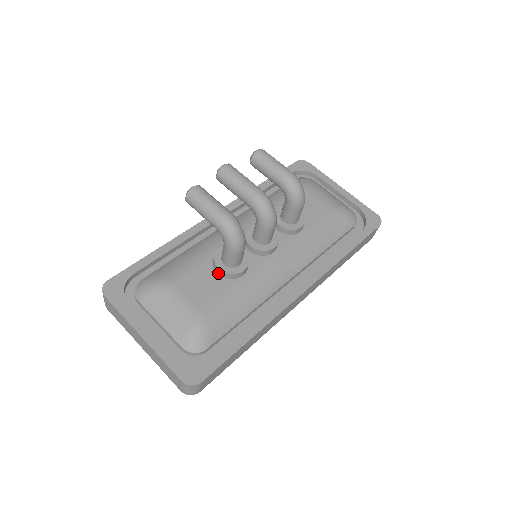
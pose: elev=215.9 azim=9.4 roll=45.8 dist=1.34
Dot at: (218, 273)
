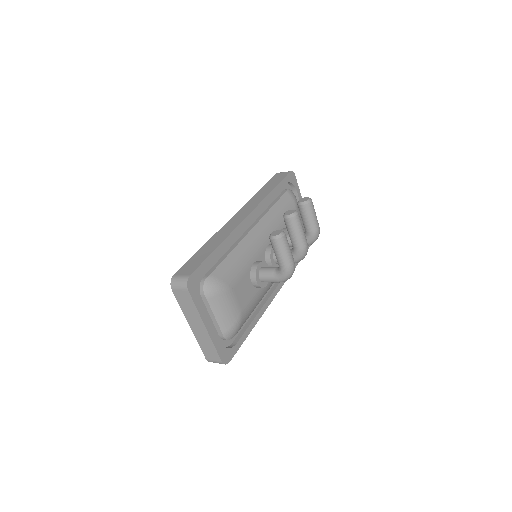
Dot at: (252, 282)
